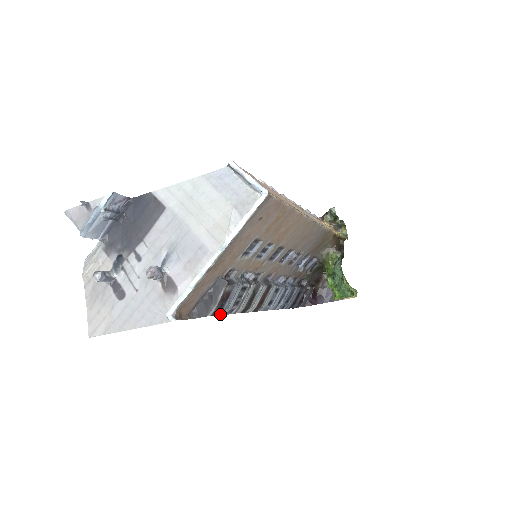
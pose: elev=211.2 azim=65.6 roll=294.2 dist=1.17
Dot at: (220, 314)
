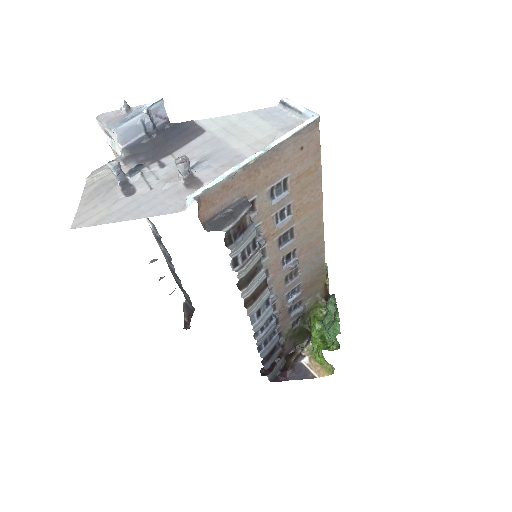
Dot at: (229, 248)
